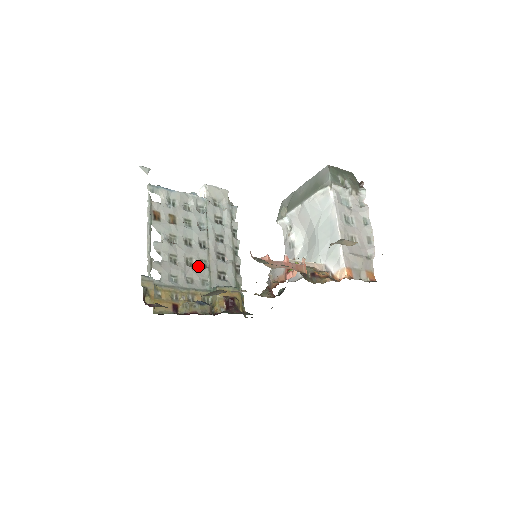
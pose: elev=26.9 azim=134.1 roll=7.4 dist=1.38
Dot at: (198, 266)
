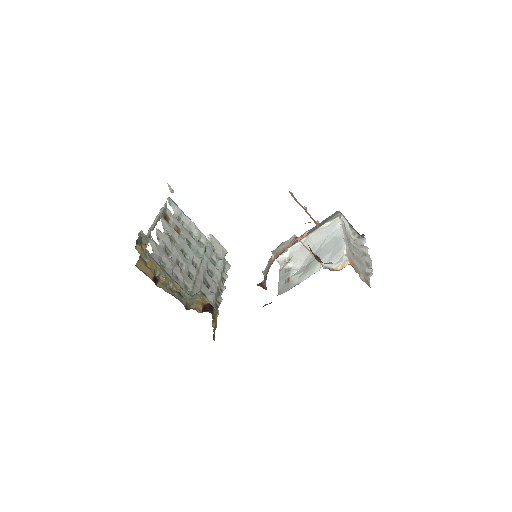
Dot at: (186, 273)
